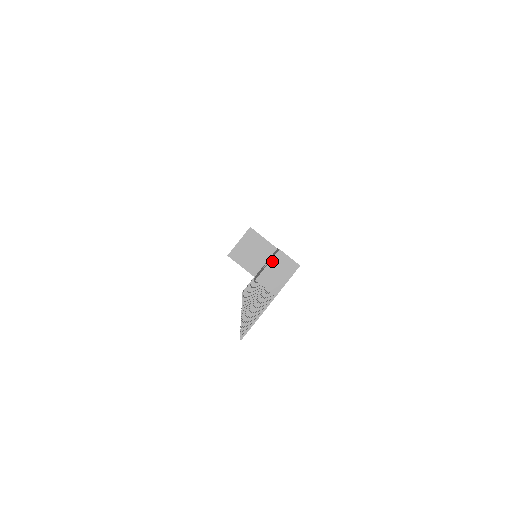
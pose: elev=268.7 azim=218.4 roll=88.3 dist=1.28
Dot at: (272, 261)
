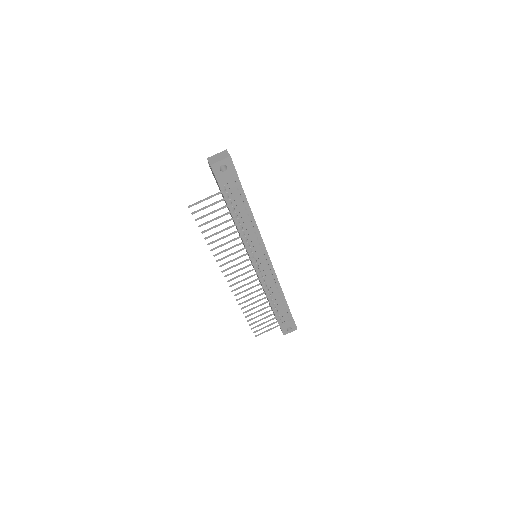
Dot at: (220, 153)
